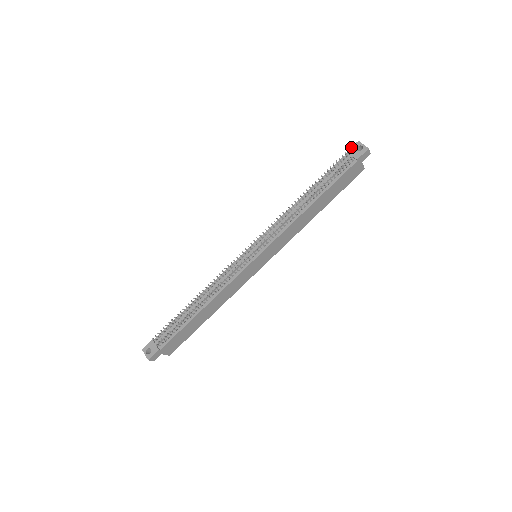
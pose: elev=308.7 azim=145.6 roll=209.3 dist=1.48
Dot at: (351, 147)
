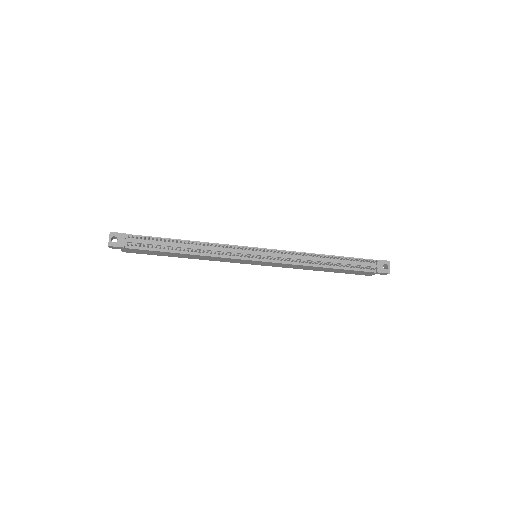
Dot at: (382, 260)
